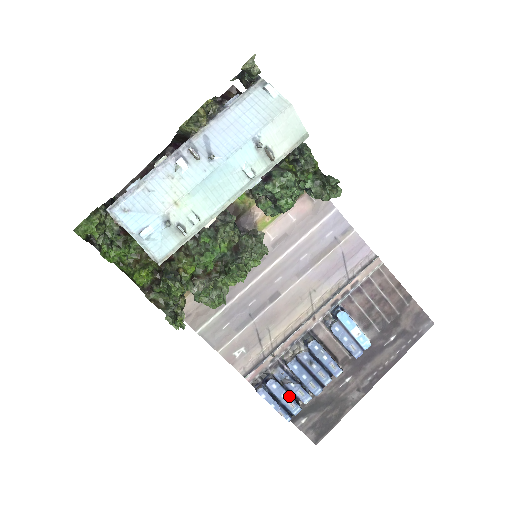
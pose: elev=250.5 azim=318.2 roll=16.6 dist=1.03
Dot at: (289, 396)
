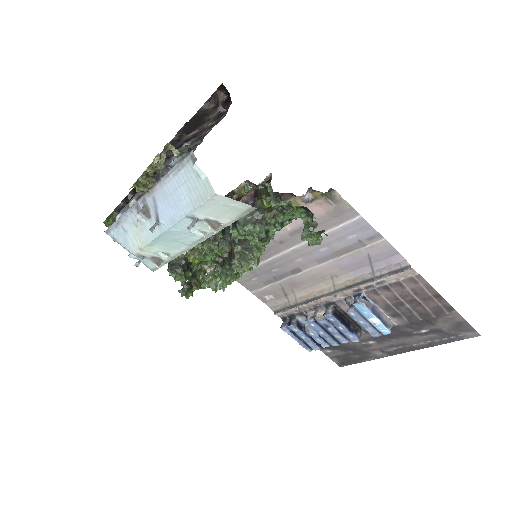
Dot at: (309, 339)
